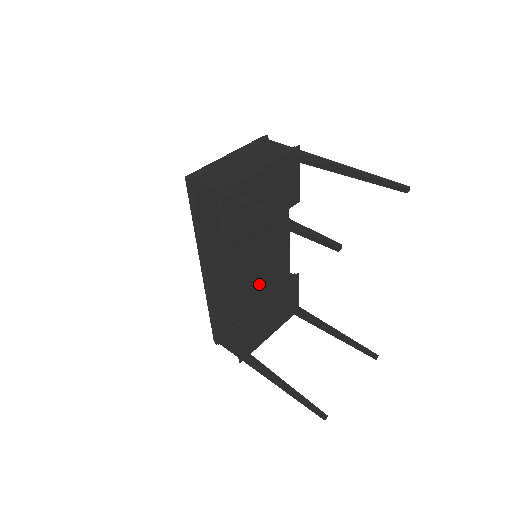
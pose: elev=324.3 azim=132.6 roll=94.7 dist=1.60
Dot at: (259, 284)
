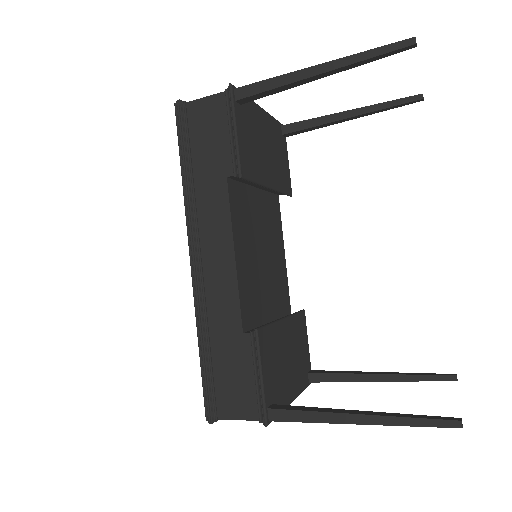
Dot at: (266, 298)
